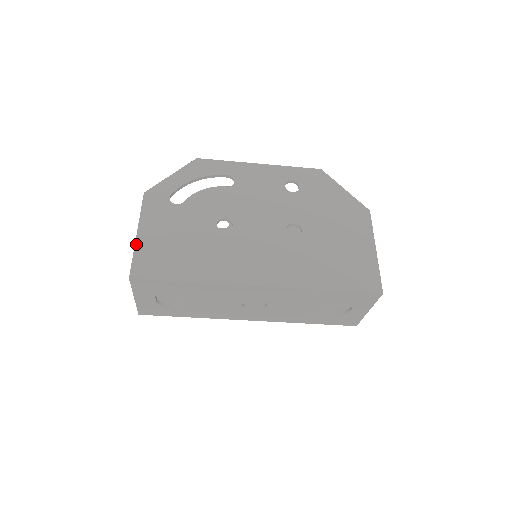
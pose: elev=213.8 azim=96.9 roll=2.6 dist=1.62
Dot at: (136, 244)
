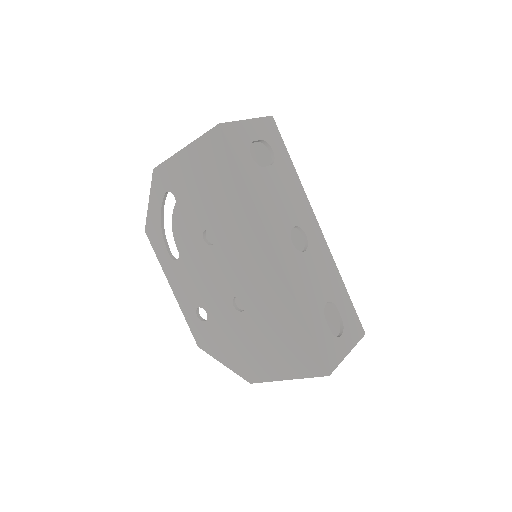
Dot at: occluded
